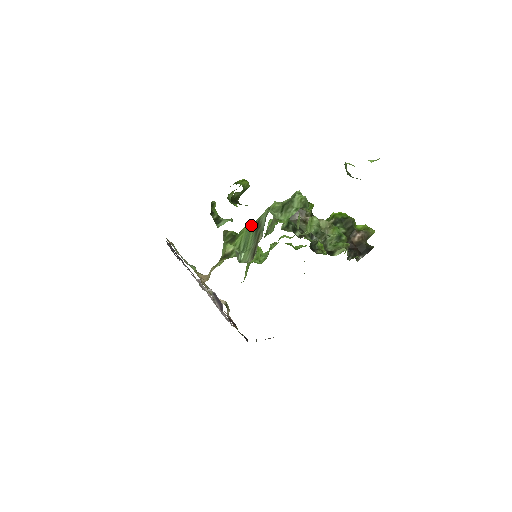
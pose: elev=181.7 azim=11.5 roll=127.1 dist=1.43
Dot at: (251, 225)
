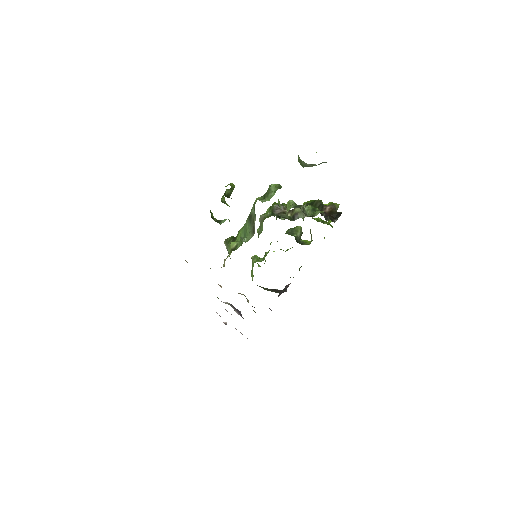
Dot at: occluded
